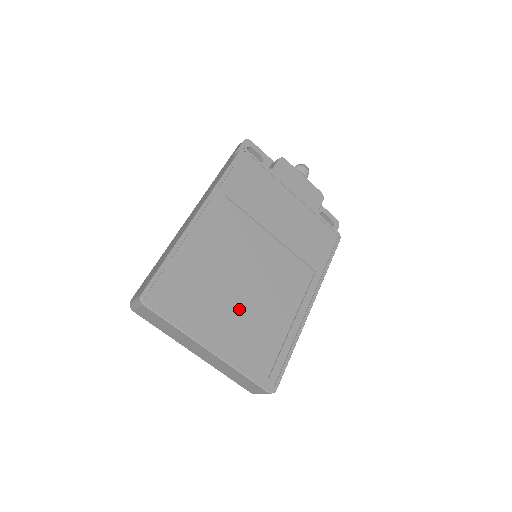
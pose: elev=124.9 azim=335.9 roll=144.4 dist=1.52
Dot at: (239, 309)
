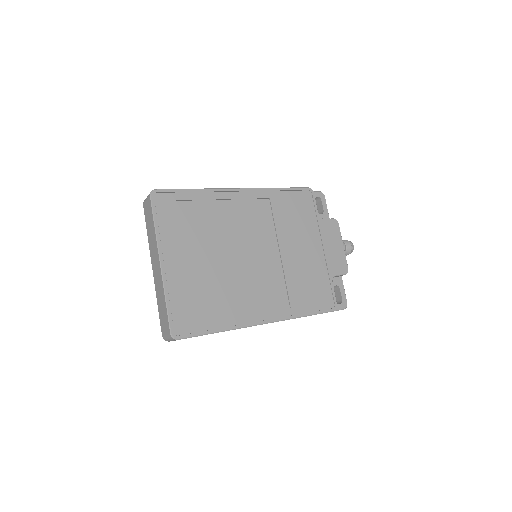
Dot at: (208, 265)
